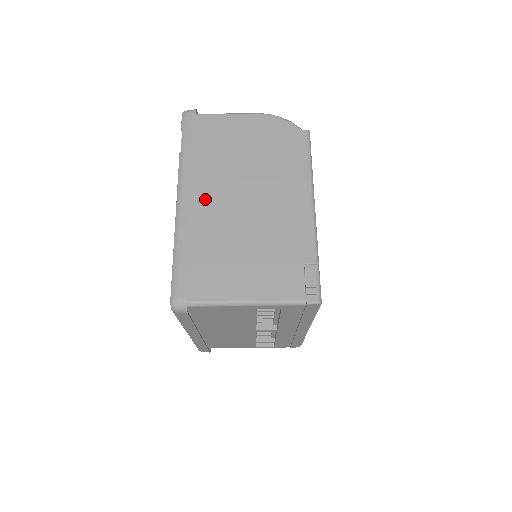
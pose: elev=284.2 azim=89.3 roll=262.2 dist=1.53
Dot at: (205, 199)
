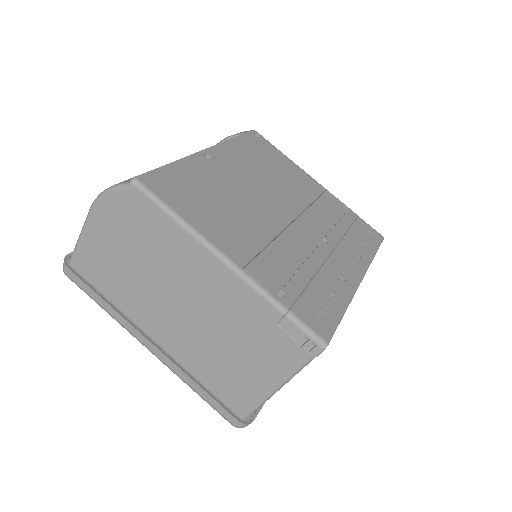
Dot at: (159, 331)
